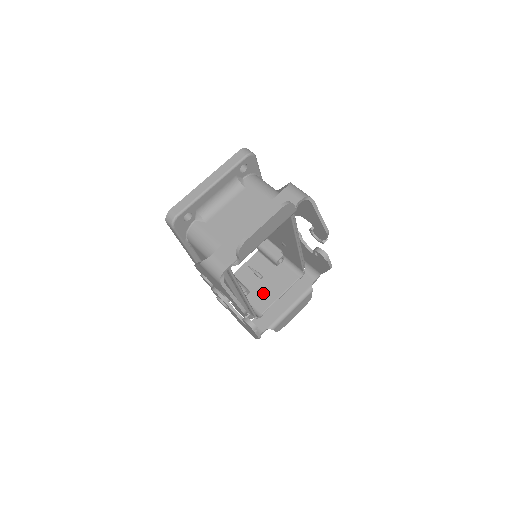
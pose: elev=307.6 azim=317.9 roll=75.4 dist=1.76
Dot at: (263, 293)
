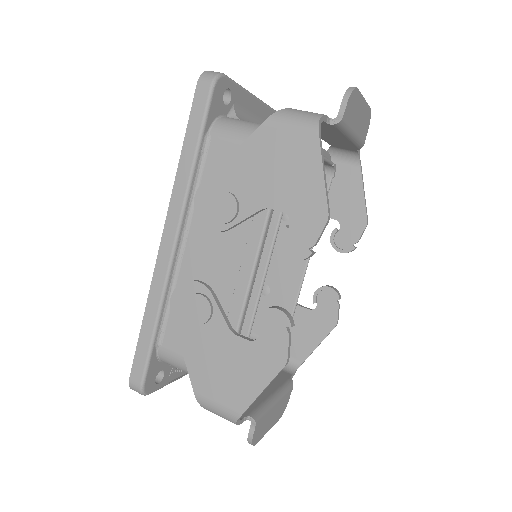
Dot at: occluded
